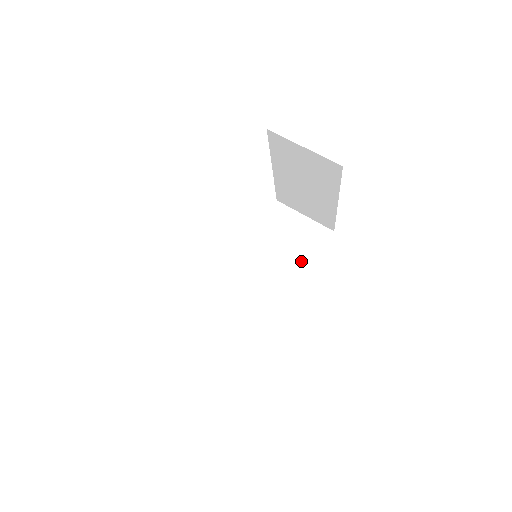
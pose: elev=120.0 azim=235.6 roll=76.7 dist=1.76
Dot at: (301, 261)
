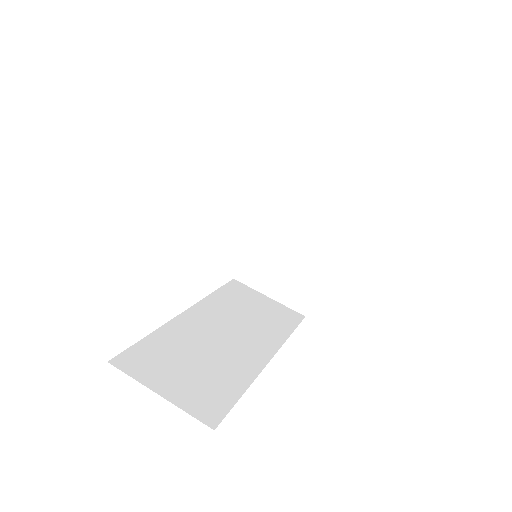
Dot at: (274, 331)
